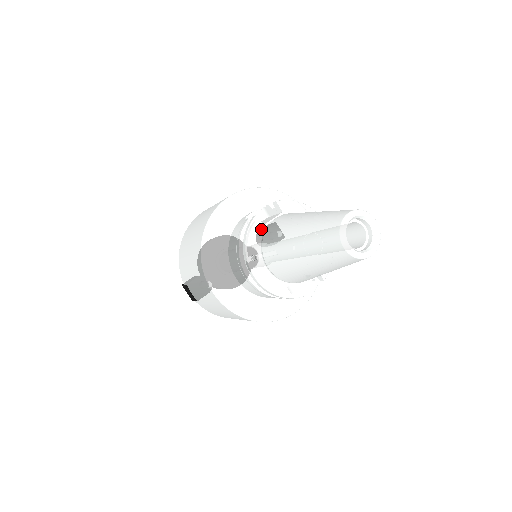
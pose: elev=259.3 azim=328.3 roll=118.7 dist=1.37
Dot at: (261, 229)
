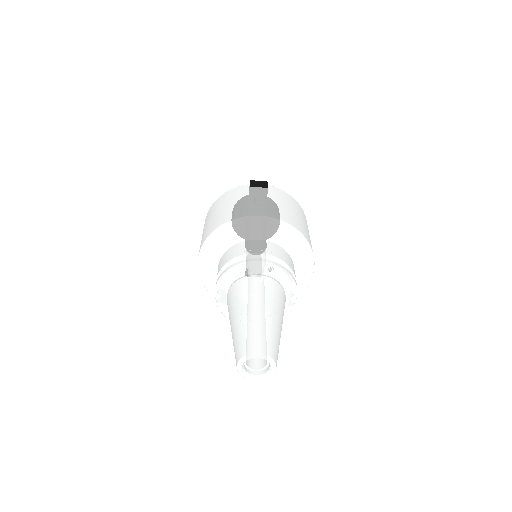
Dot at: (227, 306)
